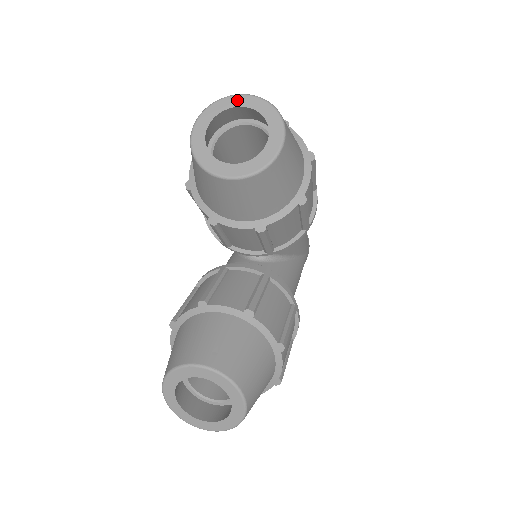
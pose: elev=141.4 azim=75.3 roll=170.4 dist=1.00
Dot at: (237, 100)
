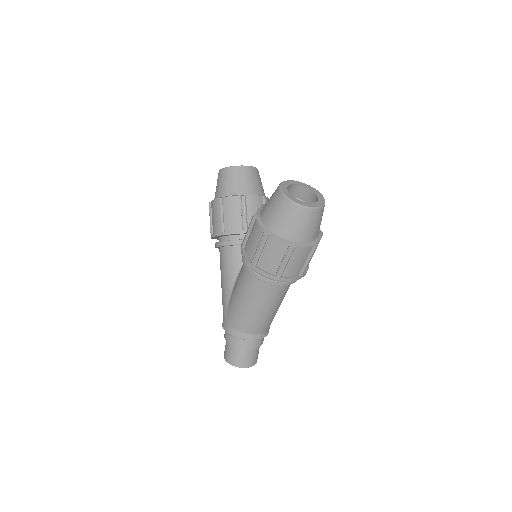
Dot at: occluded
